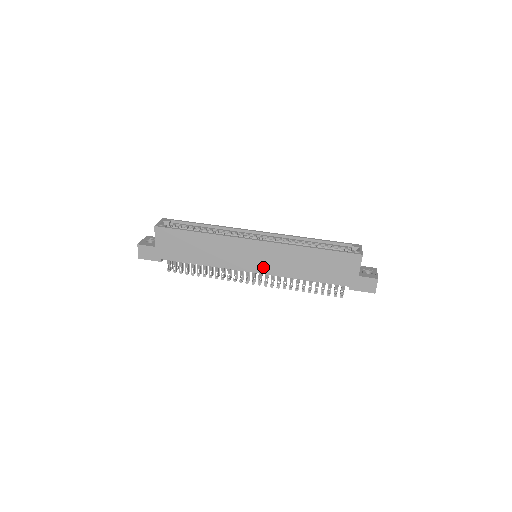
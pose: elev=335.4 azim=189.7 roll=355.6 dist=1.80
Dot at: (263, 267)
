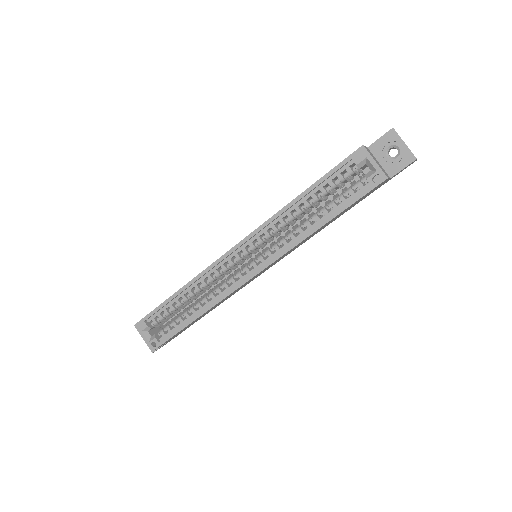
Dot at: occluded
